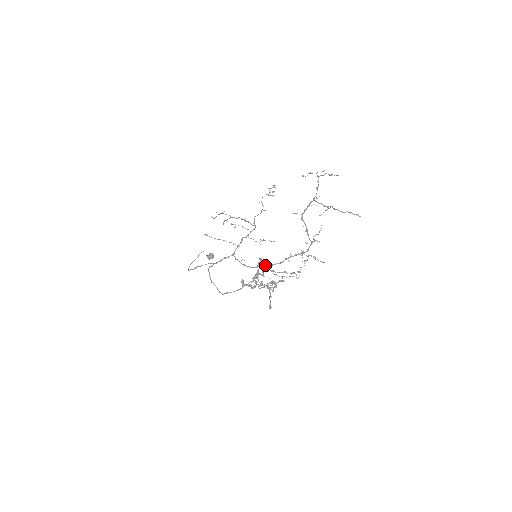
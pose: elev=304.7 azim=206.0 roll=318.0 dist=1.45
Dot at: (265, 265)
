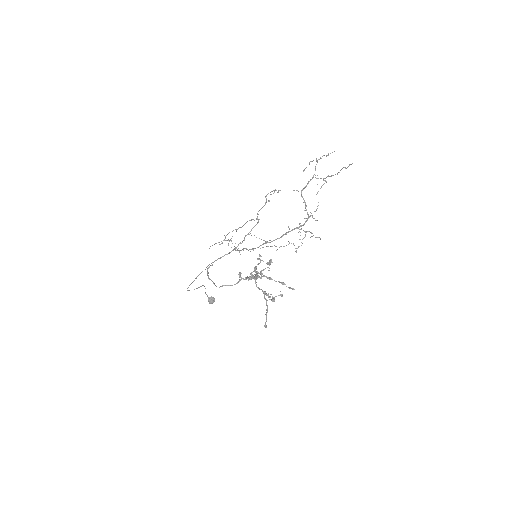
Dot at: (263, 243)
